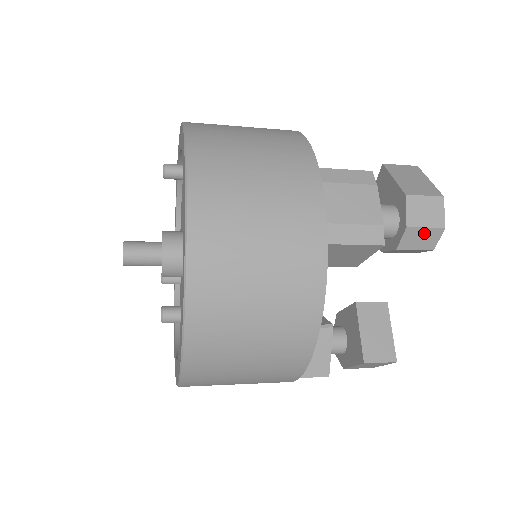
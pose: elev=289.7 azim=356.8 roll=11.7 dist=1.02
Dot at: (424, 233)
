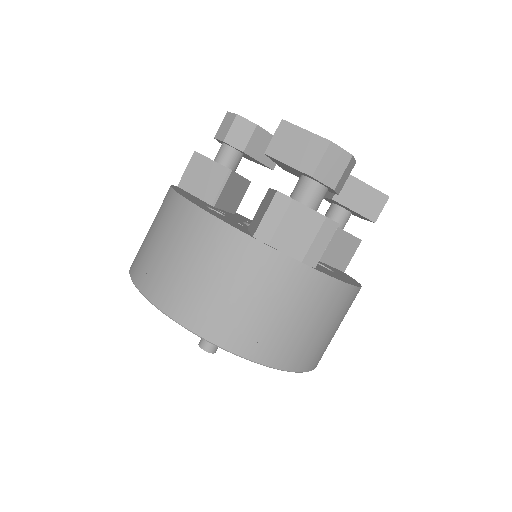
Dot at: (345, 174)
